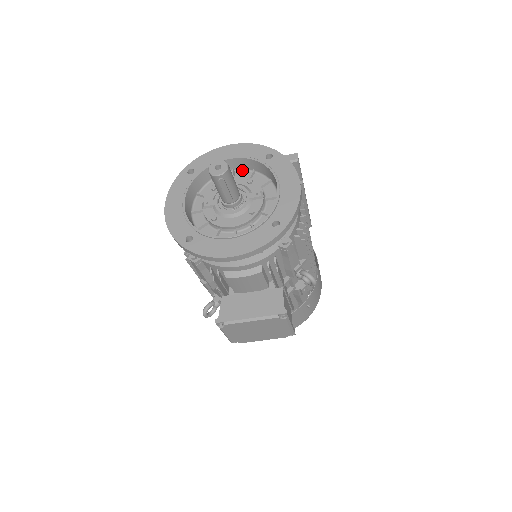
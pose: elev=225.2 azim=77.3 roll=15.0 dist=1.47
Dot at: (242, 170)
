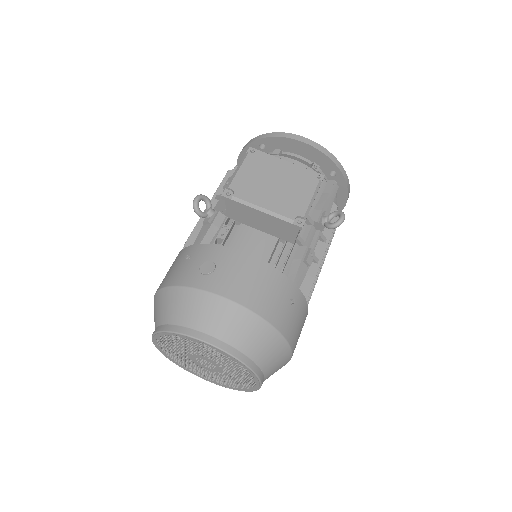
Dot at: occluded
